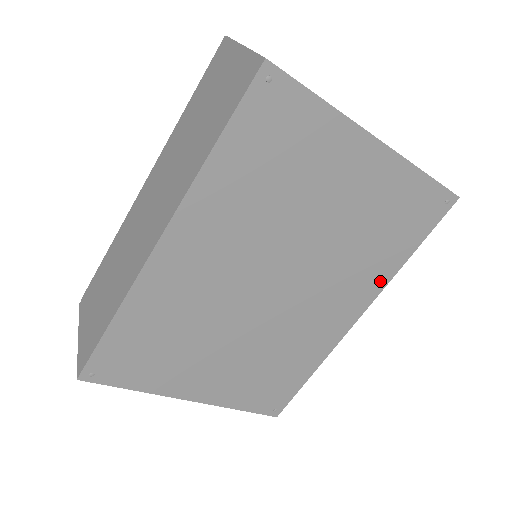
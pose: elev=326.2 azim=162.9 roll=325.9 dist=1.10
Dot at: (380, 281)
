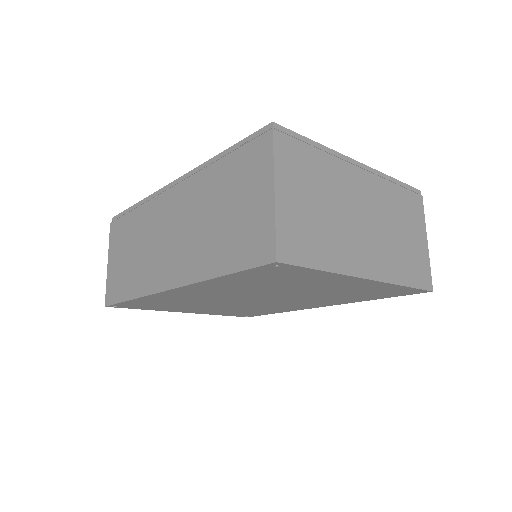
Dot at: (346, 302)
